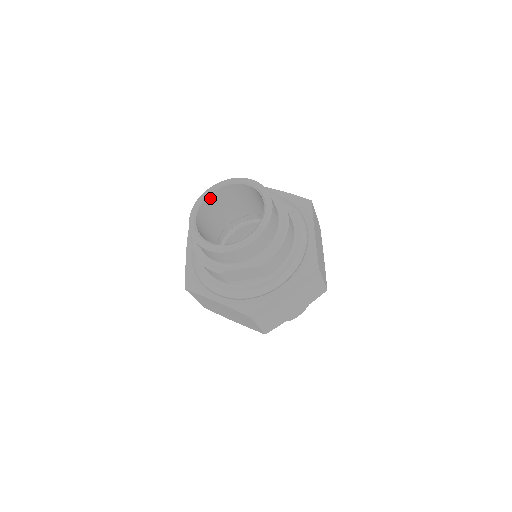
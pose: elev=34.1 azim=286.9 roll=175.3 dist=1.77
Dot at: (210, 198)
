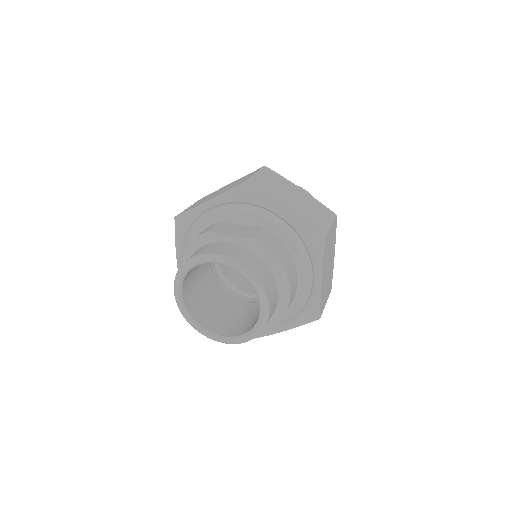
Dot at: occluded
